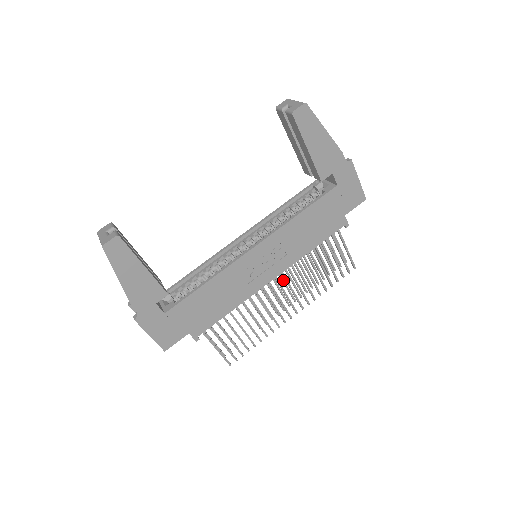
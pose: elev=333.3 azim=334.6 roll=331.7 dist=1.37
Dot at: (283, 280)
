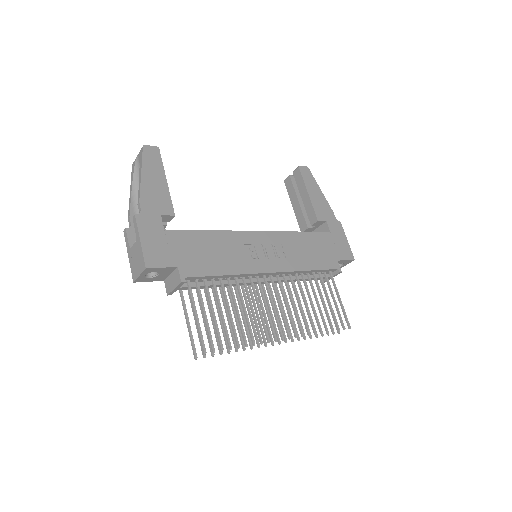
Dot at: (276, 307)
